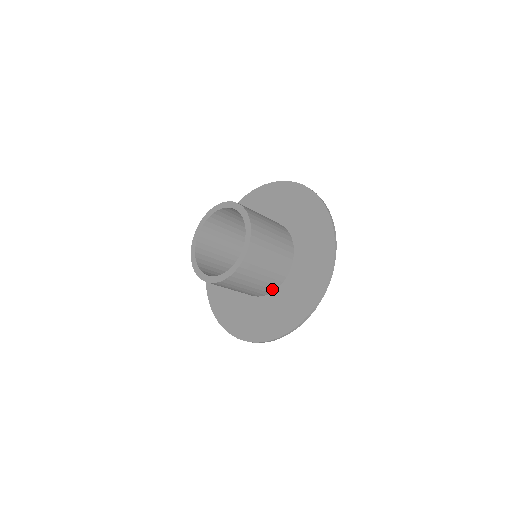
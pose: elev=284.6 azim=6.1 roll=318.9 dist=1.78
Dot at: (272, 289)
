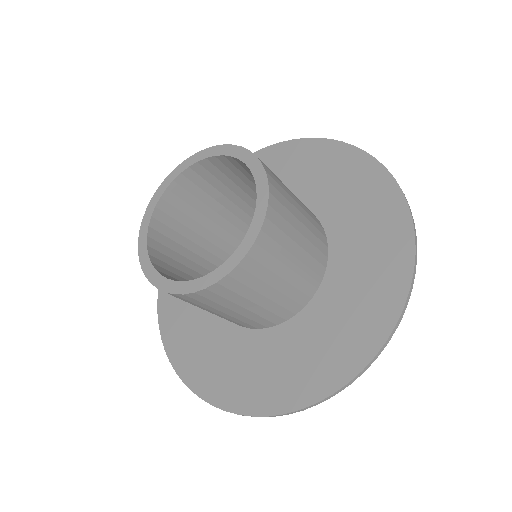
Dot at: (324, 245)
